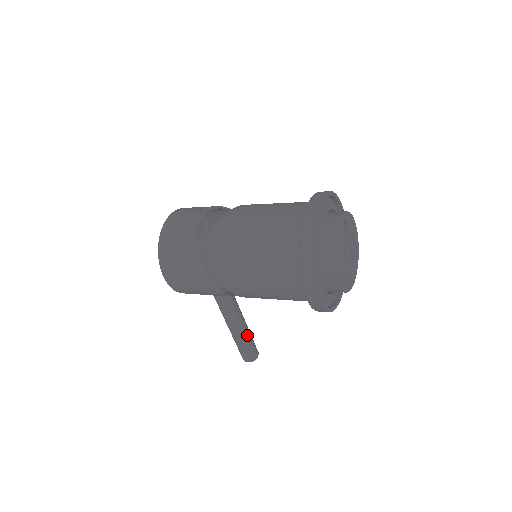
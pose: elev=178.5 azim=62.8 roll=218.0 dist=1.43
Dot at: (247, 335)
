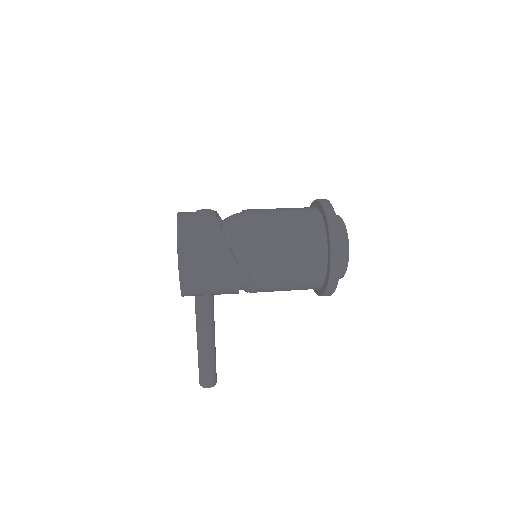
Dot at: (215, 353)
